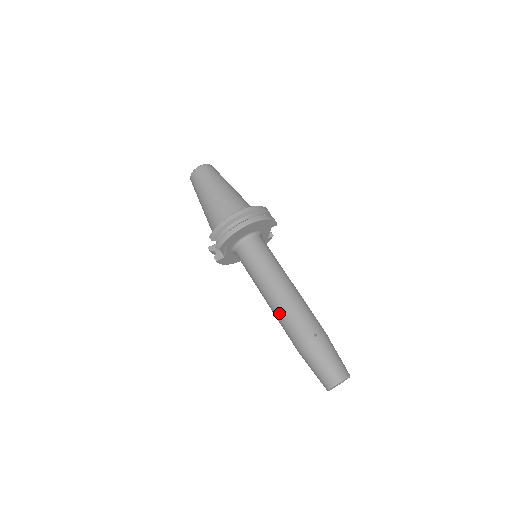
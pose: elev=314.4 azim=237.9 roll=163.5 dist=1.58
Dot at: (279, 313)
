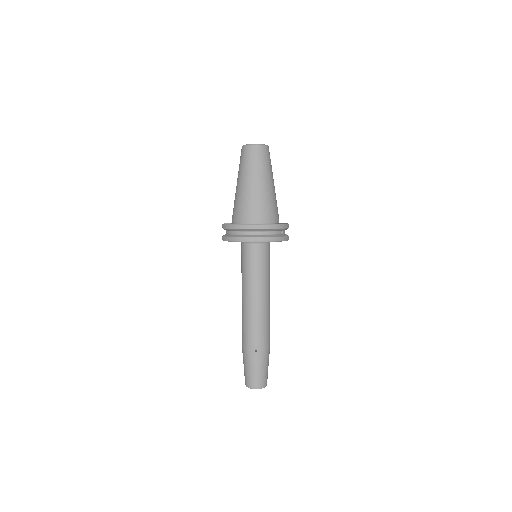
Dot at: (243, 316)
